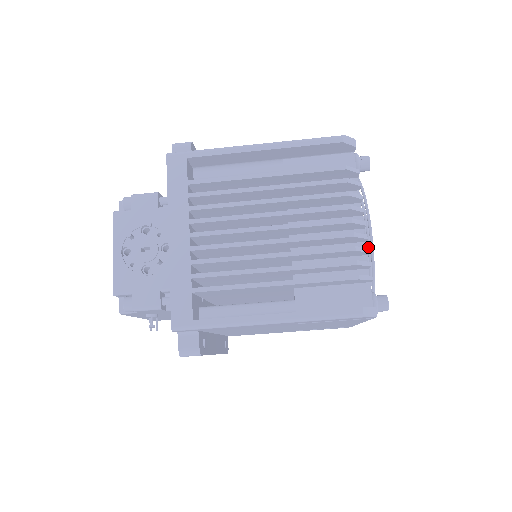
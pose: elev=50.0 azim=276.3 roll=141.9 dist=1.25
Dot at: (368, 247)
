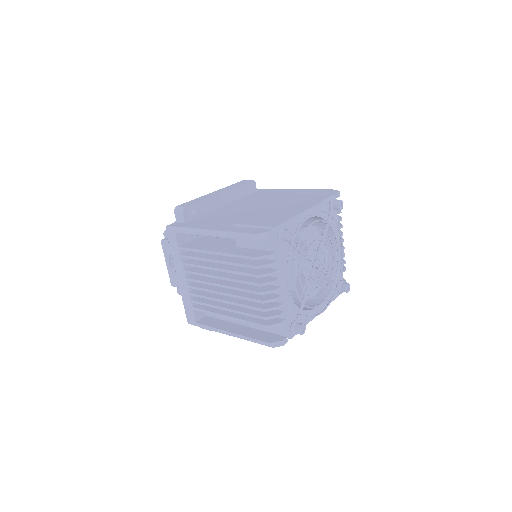
Dot at: (295, 291)
